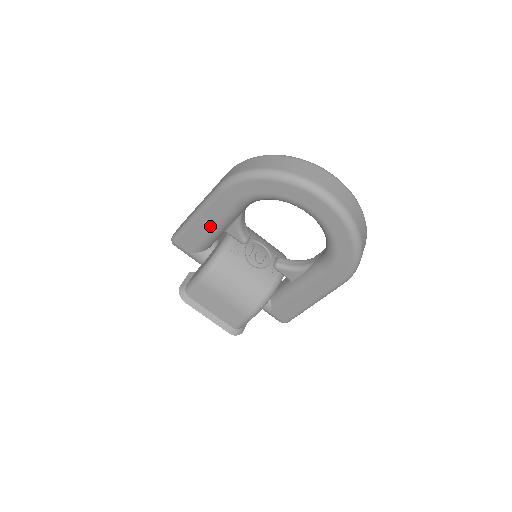
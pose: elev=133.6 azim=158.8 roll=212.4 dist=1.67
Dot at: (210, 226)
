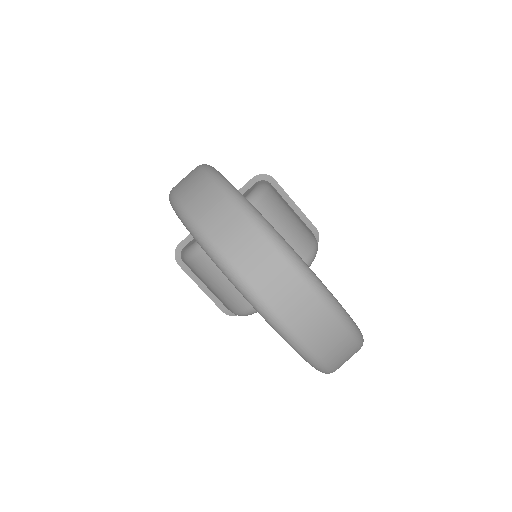
Dot at: occluded
